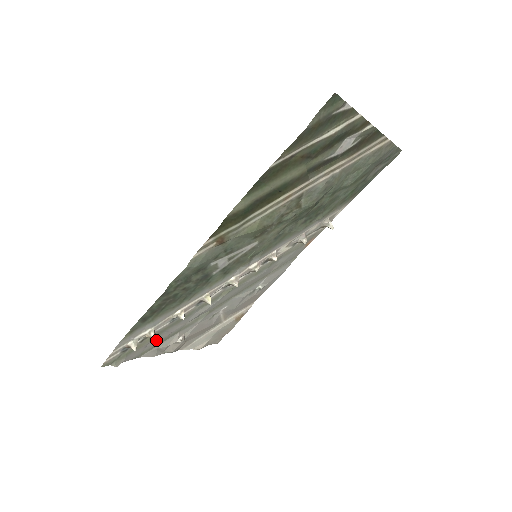
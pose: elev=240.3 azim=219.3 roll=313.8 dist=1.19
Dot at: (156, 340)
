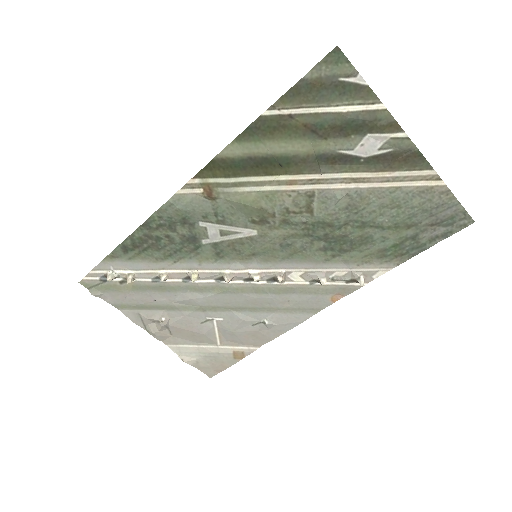
Dot at: (138, 298)
